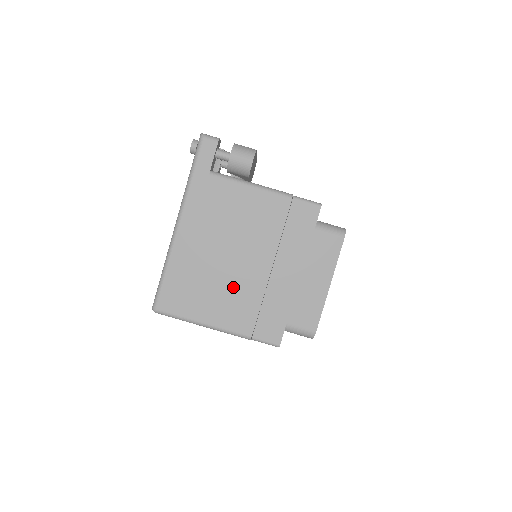
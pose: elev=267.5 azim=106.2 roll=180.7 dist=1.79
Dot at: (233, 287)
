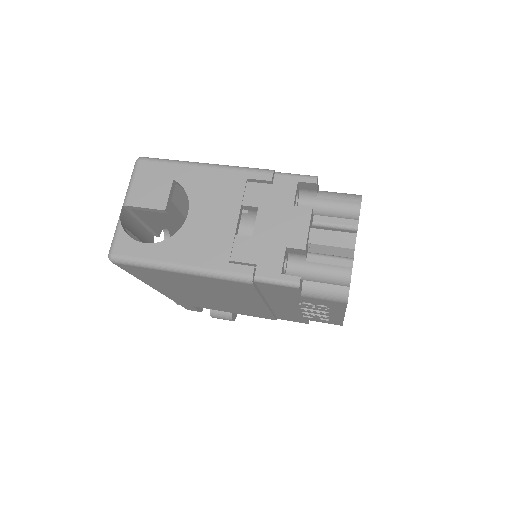
Dot at: occluded
